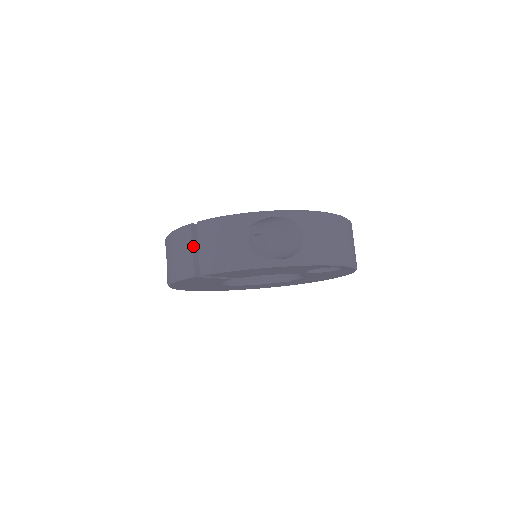
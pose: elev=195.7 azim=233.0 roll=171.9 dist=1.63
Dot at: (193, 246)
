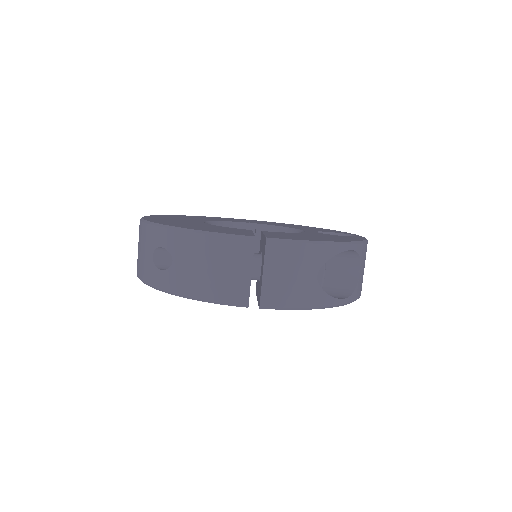
Dot at: occluded
